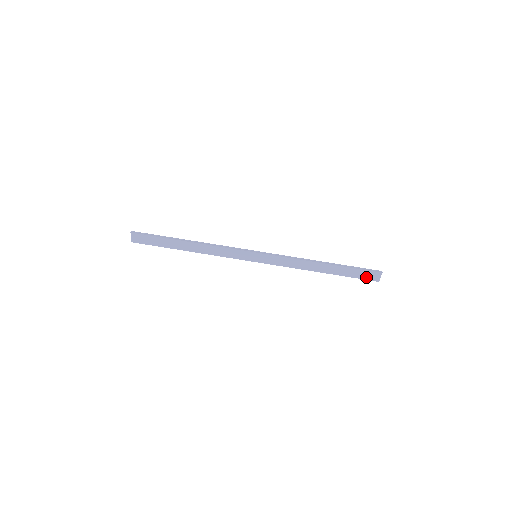
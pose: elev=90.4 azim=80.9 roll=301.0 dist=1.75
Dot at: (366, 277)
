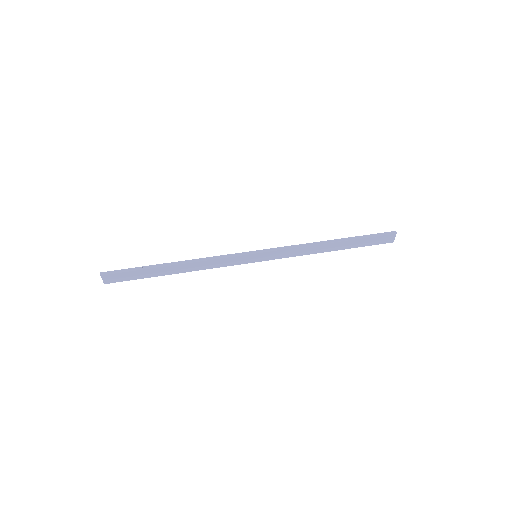
Dot at: (380, 242)
